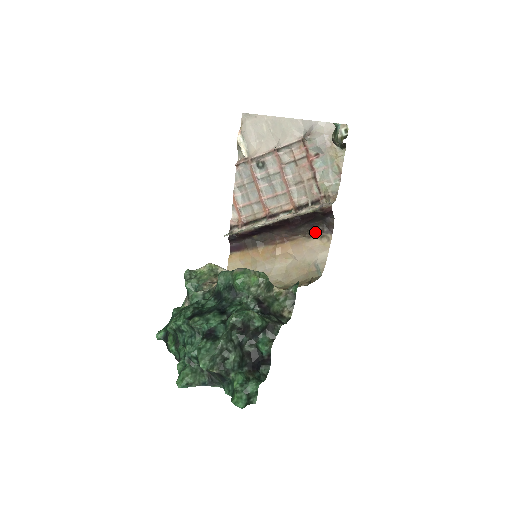
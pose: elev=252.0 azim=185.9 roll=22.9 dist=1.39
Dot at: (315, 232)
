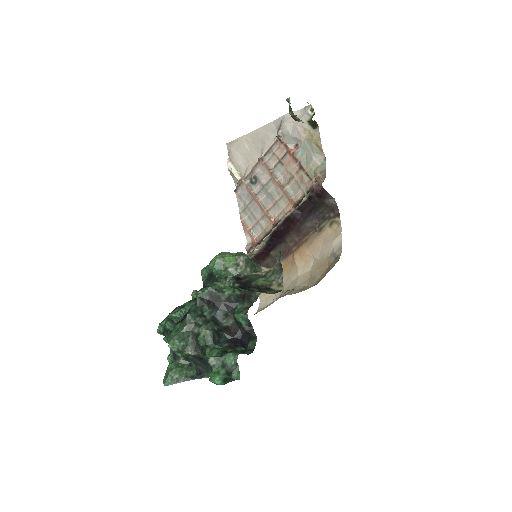
Dot at: (323, 222)
